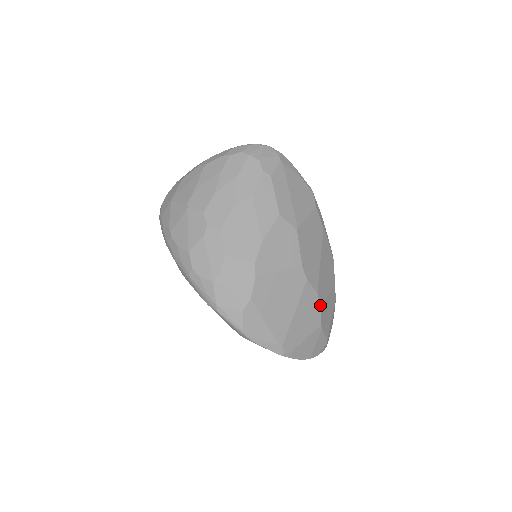
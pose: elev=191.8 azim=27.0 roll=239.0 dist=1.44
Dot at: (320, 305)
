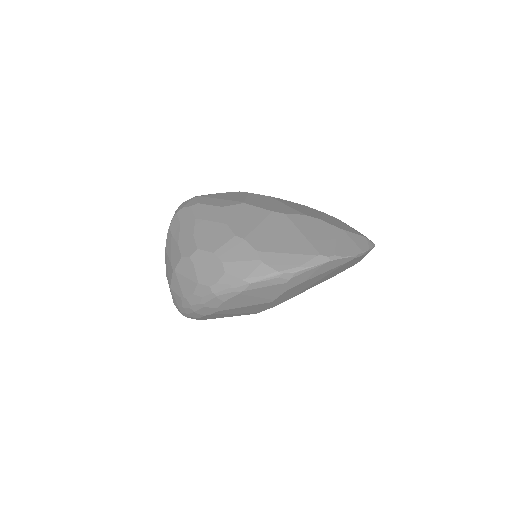
Dot at: (319, 219)
